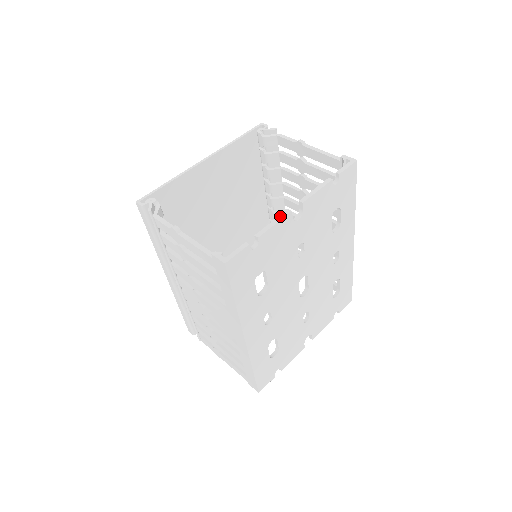
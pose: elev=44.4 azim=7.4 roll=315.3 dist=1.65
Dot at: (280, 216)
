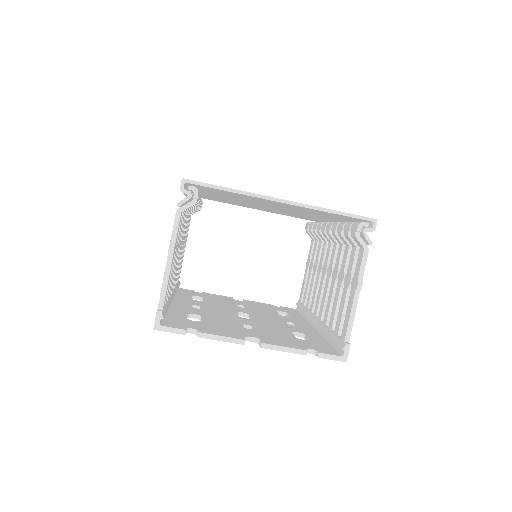
Dot at: (233, 339)
